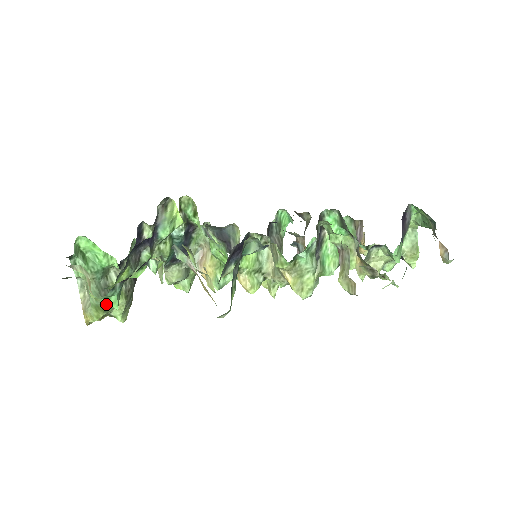
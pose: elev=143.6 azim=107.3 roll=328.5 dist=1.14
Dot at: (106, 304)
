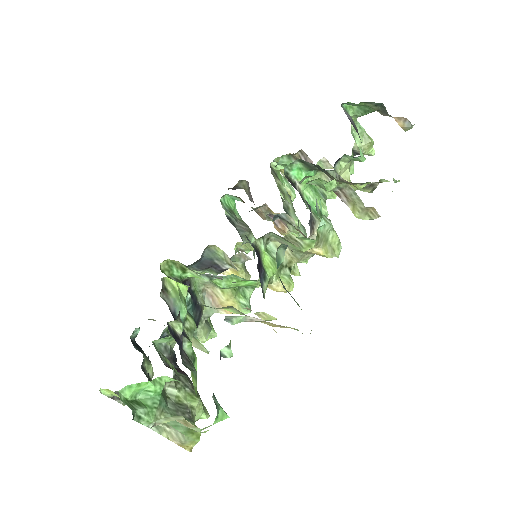
Dot at: (215, 423)
